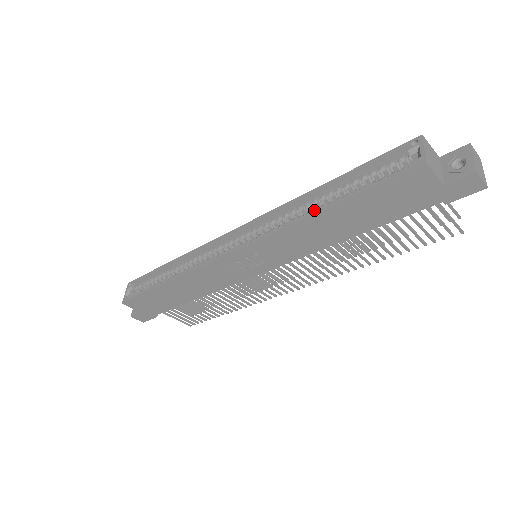
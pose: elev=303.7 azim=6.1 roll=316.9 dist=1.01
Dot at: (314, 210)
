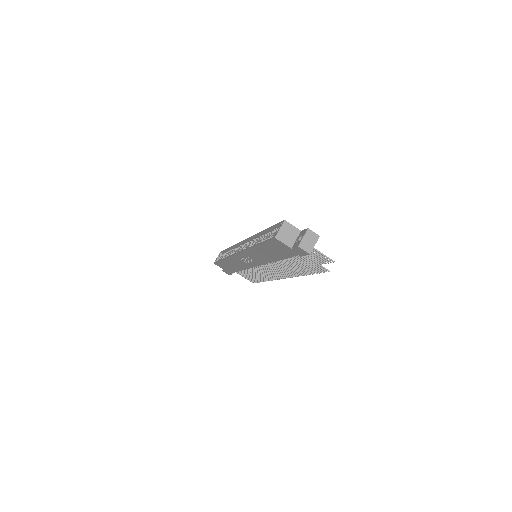
Dot at: (257, 243)
